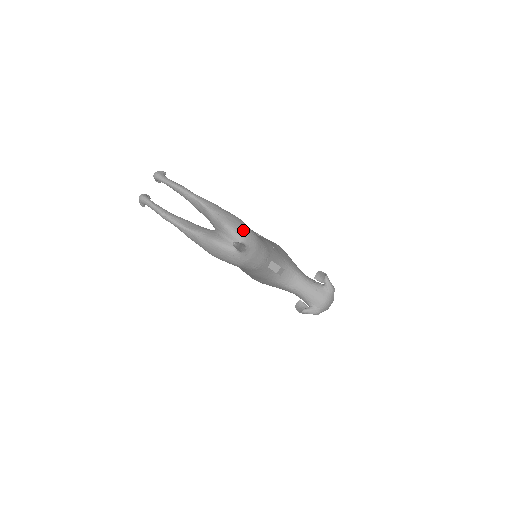
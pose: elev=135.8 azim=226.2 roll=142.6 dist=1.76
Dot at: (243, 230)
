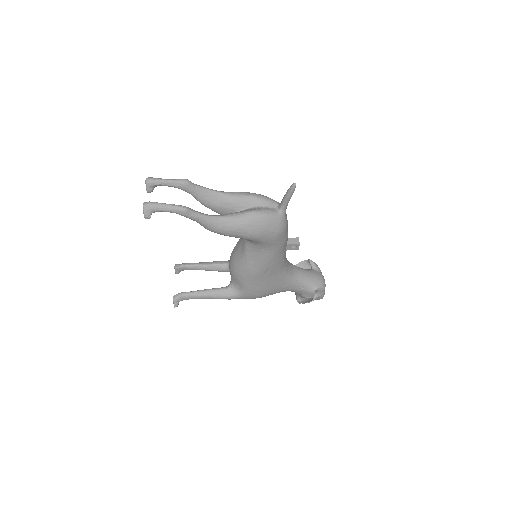
Dot at: occluded
